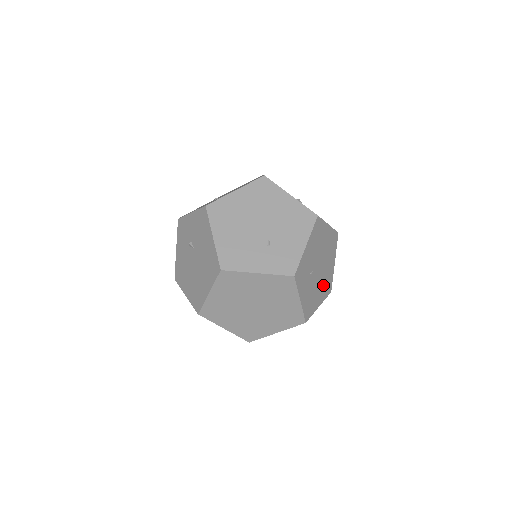
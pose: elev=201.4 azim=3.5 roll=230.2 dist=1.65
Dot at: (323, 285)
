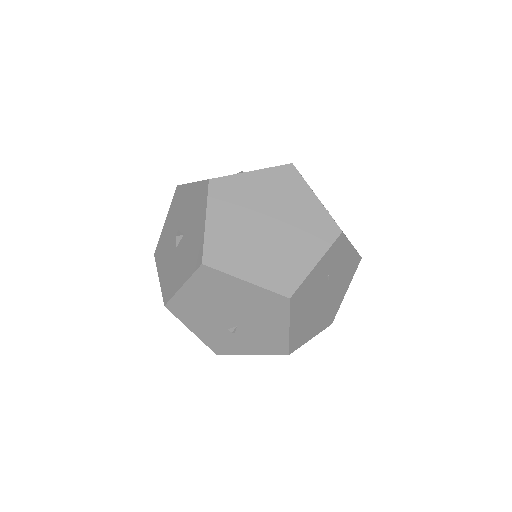
Dot at: (304, 322)
